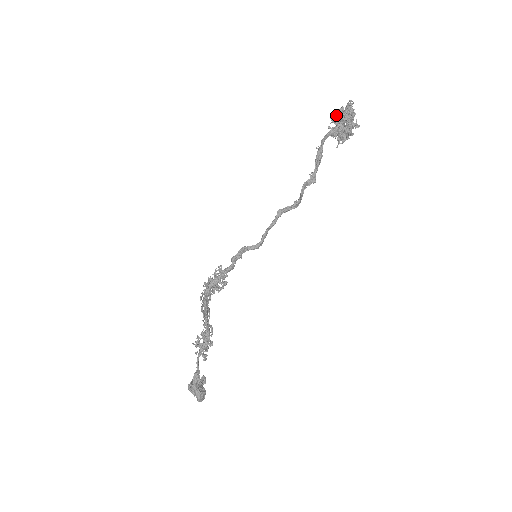
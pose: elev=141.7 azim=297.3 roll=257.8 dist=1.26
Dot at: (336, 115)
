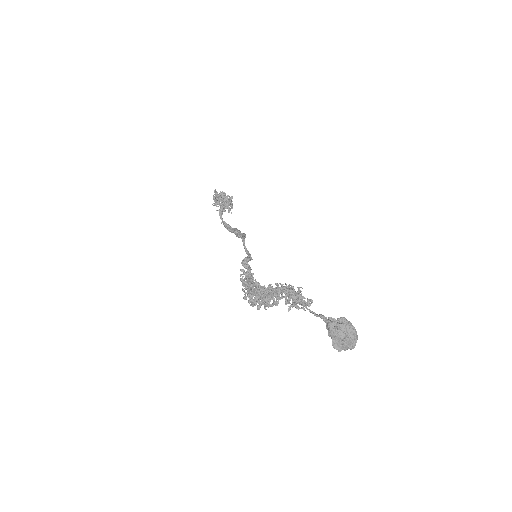
Dot at: occluded
